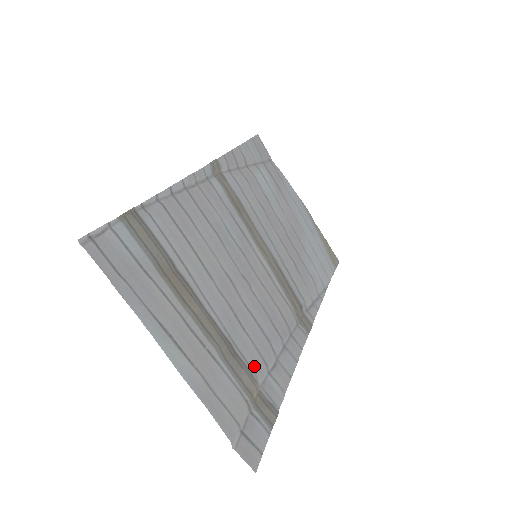
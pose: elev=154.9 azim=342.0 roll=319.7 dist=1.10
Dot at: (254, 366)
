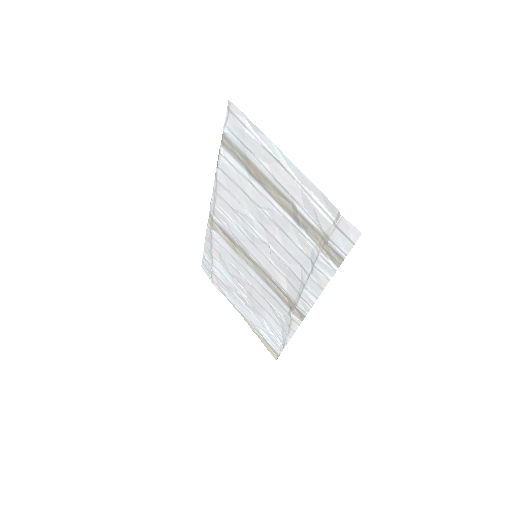
Dot at: (308, 245)
